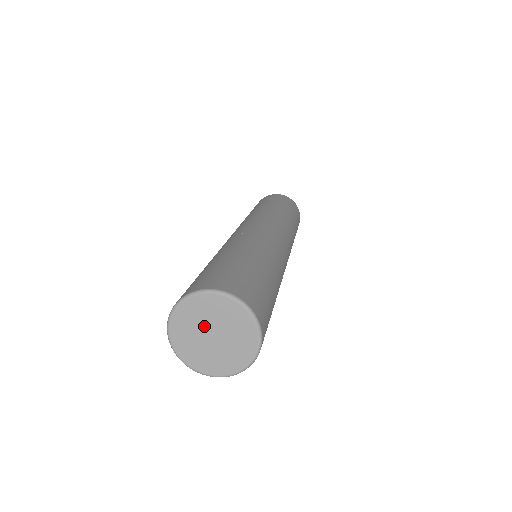
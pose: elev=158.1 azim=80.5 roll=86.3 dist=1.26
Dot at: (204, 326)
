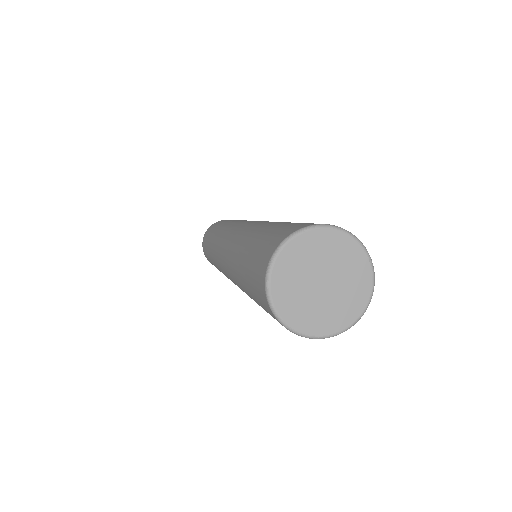
Dot at: (313, 271)
